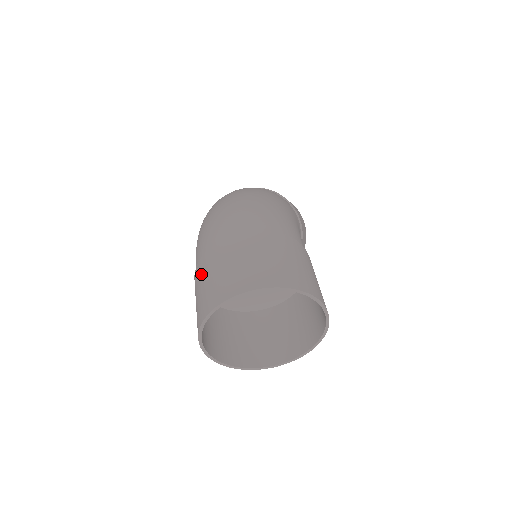
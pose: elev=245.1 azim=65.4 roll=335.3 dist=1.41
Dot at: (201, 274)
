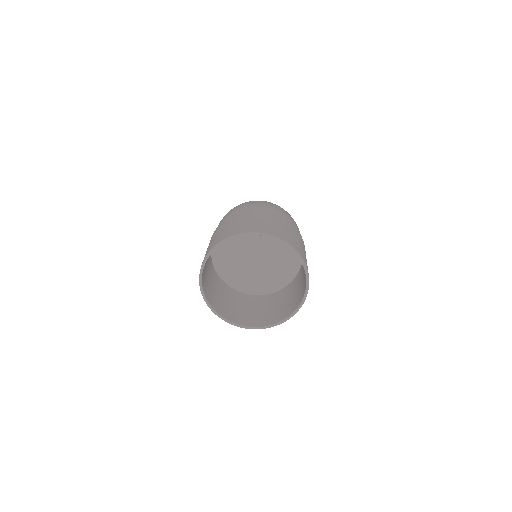
Dot at: (231, 220)
